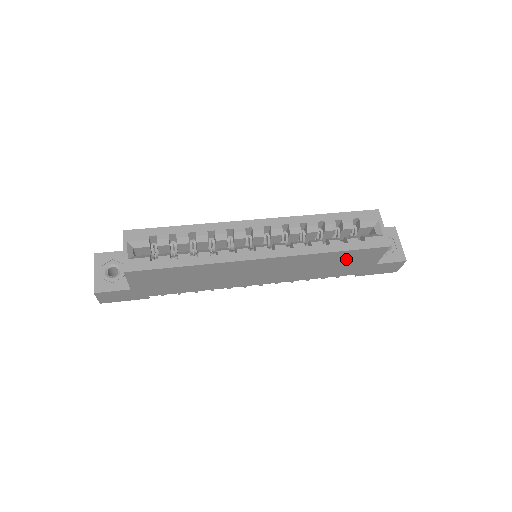
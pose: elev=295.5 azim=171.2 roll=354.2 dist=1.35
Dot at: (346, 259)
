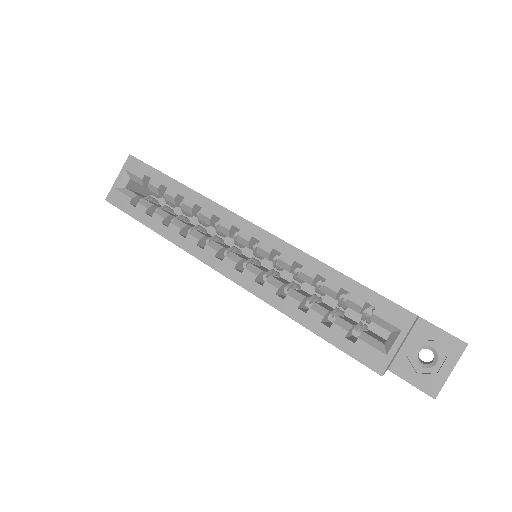
Dot at: occluded
